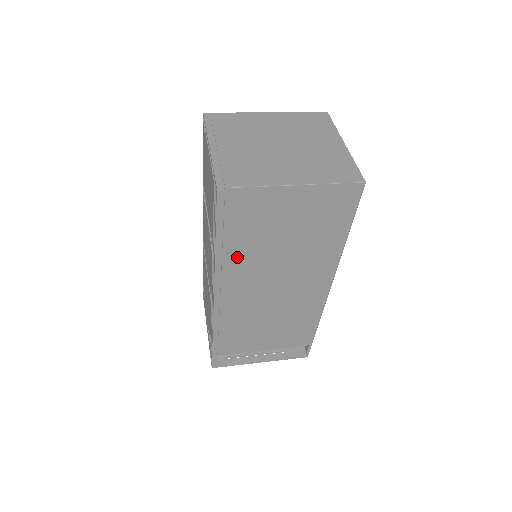
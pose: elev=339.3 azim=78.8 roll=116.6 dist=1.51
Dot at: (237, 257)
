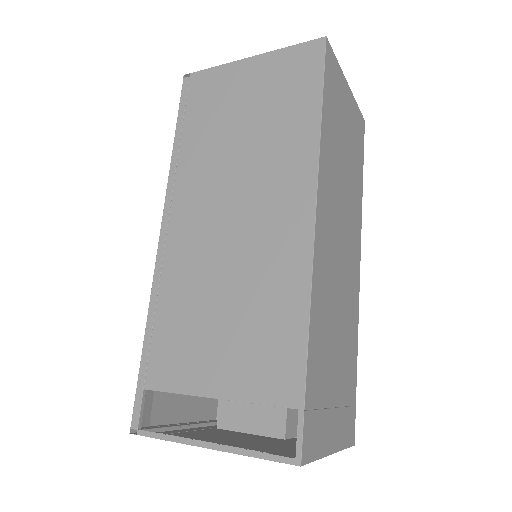
Dot at: (192, 160)
